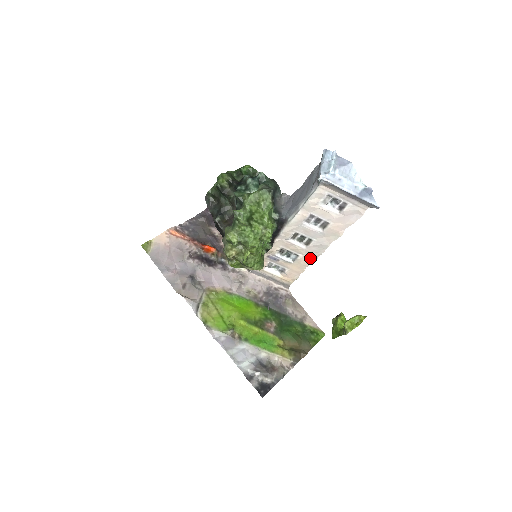
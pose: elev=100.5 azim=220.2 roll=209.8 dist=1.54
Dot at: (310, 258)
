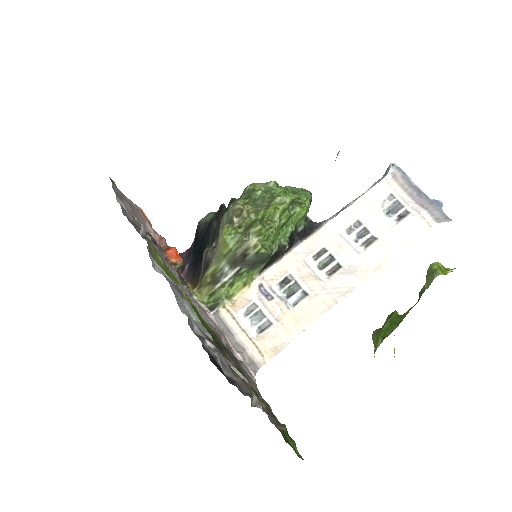
Dot at: (323, 304)
